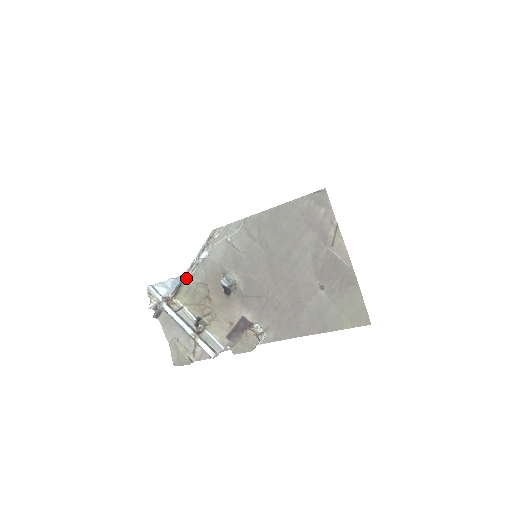
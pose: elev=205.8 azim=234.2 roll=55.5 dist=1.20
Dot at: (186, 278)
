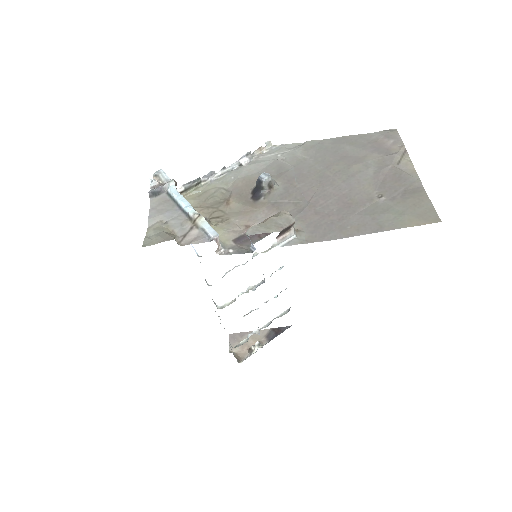
Dot at: (208, 180)
